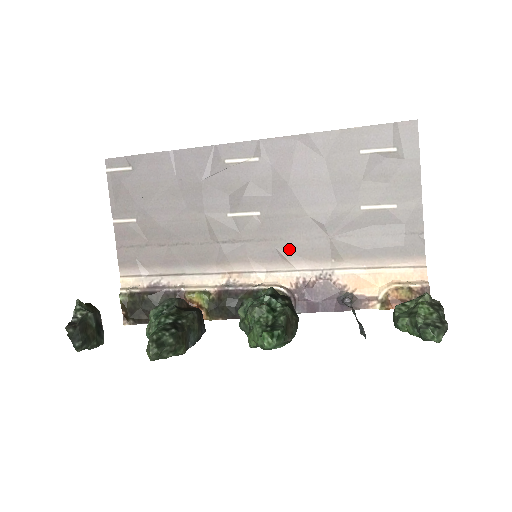
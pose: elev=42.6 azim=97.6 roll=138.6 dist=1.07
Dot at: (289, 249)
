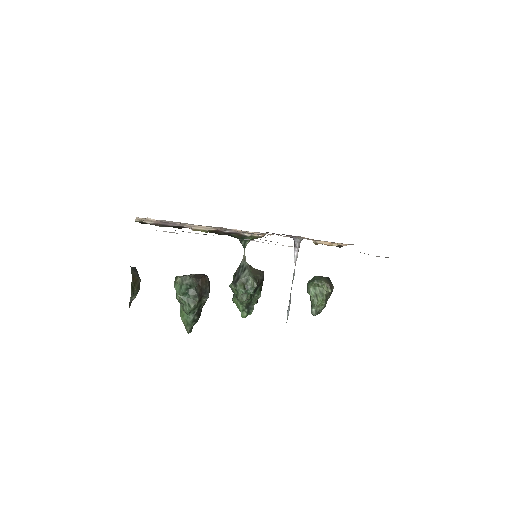
Dot at: occluded
